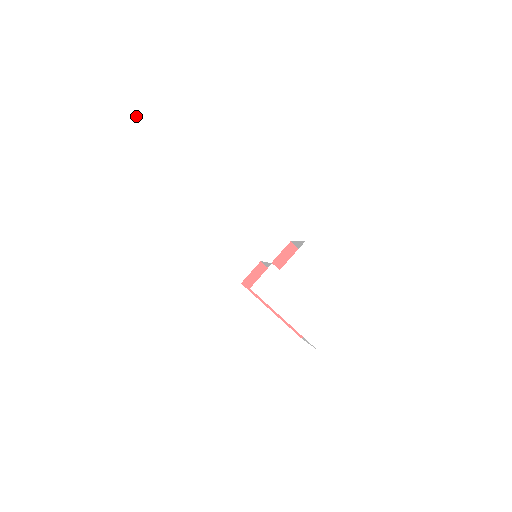
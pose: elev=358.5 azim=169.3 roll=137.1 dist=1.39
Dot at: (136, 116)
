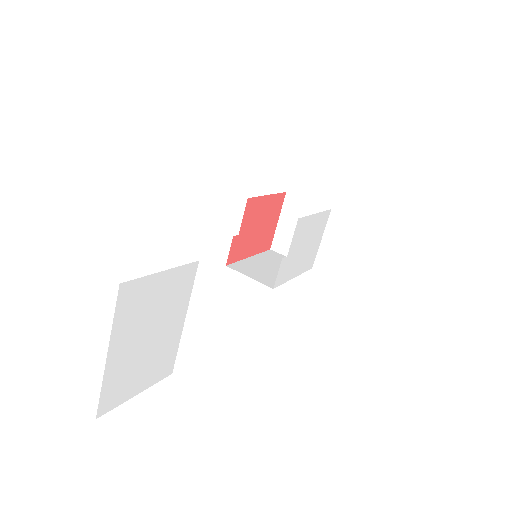
Dot at: (141, 299)
